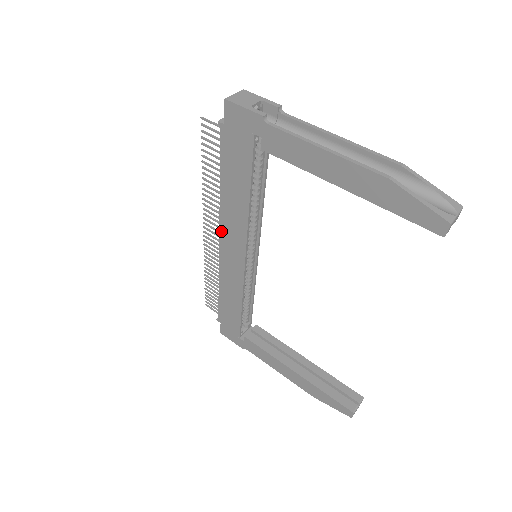
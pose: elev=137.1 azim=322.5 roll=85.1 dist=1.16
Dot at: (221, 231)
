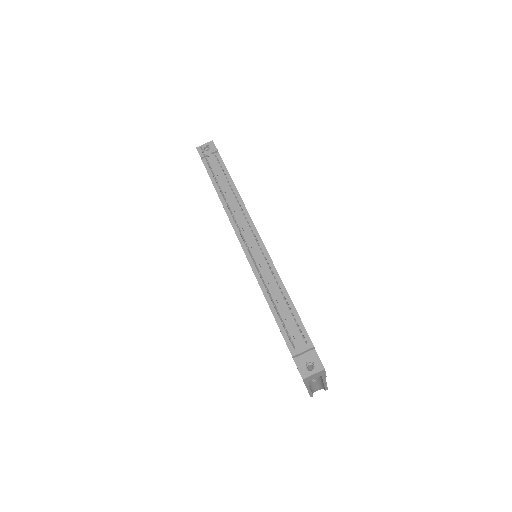
Dot at: (247, 259)
